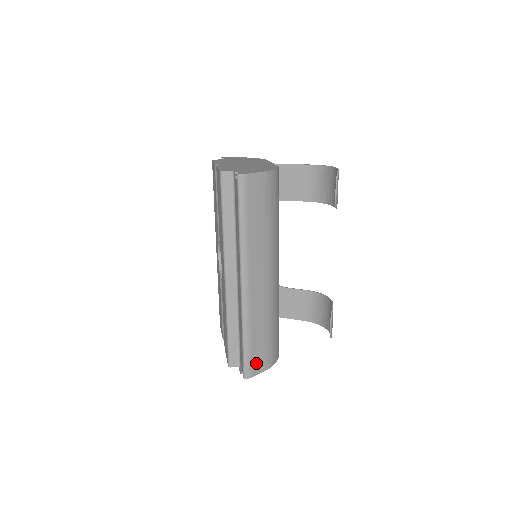
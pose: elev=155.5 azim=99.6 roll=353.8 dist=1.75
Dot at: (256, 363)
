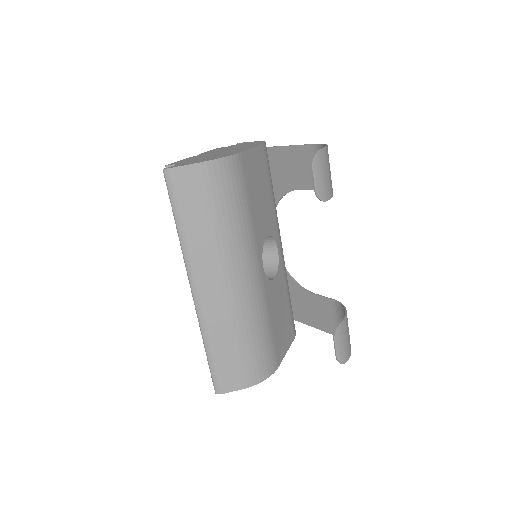
Dot at: (227, 379)
